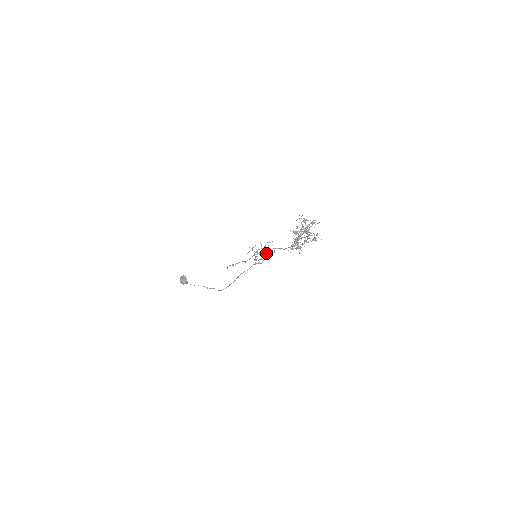
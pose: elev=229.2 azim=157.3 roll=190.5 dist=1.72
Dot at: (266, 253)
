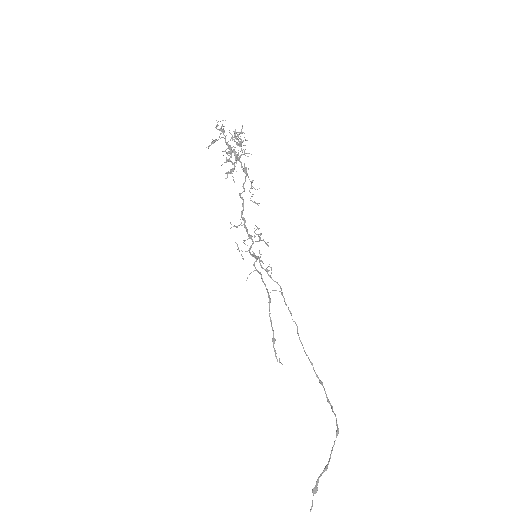
Dot at: occluded
